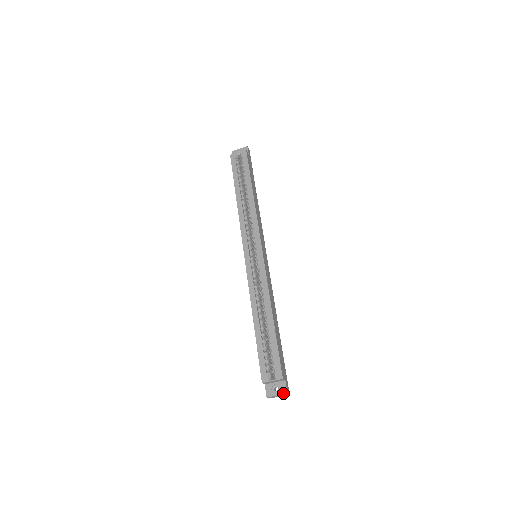
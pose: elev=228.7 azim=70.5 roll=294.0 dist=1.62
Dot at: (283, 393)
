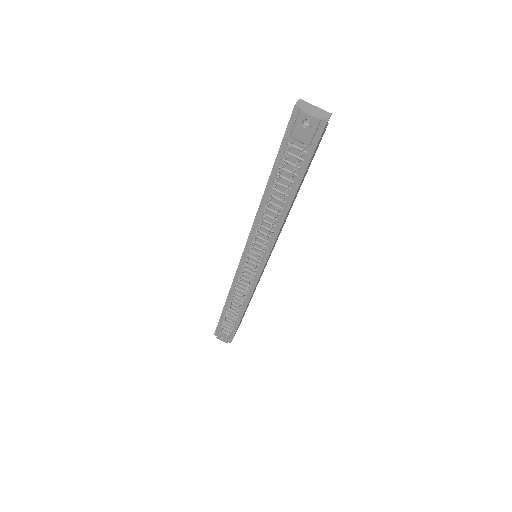
Dot at: (325, 112)
